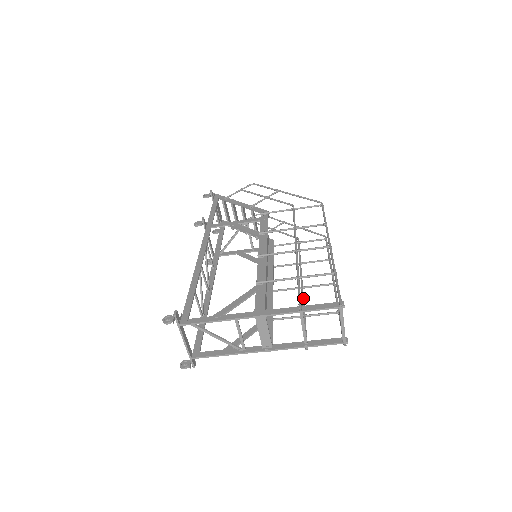
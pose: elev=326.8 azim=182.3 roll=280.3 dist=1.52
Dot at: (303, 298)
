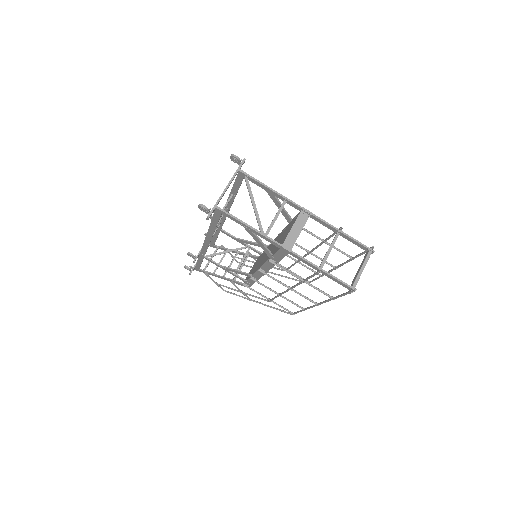
Dot at: occluded
